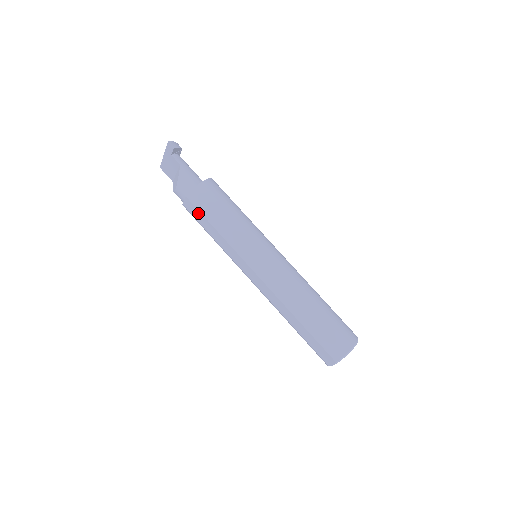
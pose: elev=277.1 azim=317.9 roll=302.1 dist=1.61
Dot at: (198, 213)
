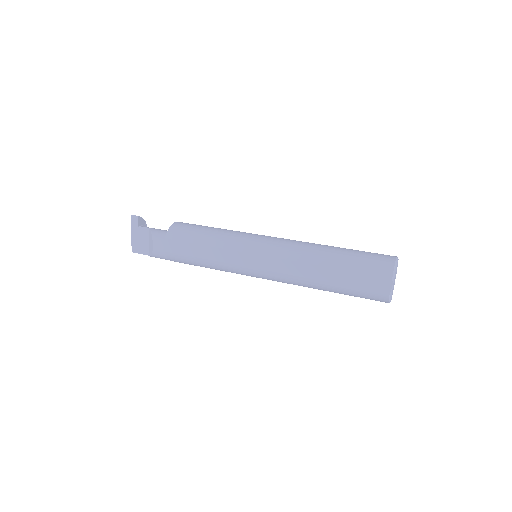
Dot at: (182, 245)
